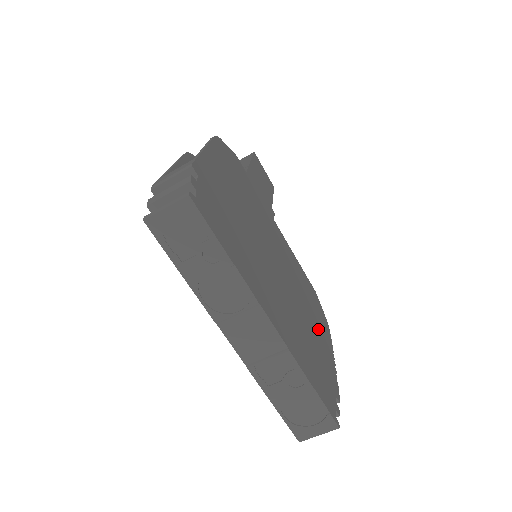
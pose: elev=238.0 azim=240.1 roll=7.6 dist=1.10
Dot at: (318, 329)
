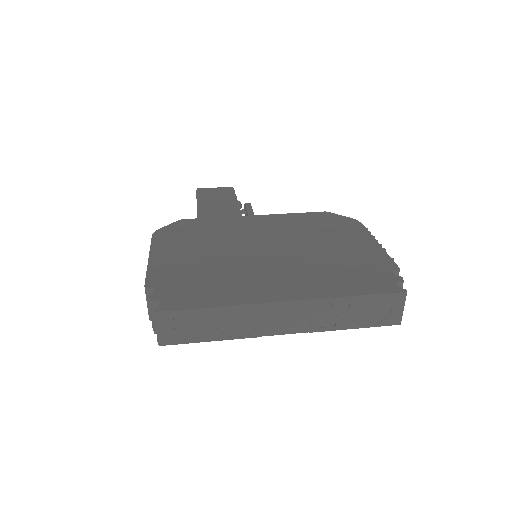
Dot at: (344, 240)
